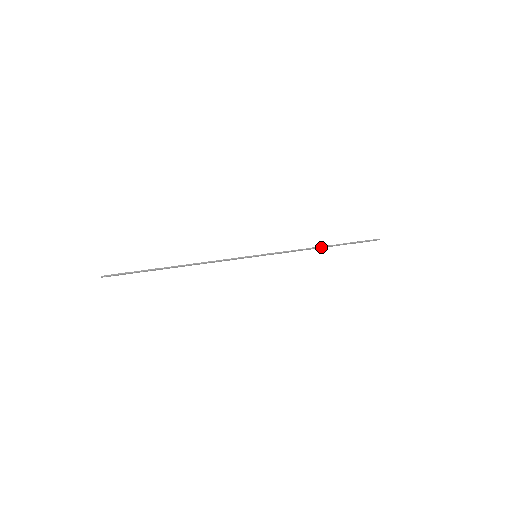
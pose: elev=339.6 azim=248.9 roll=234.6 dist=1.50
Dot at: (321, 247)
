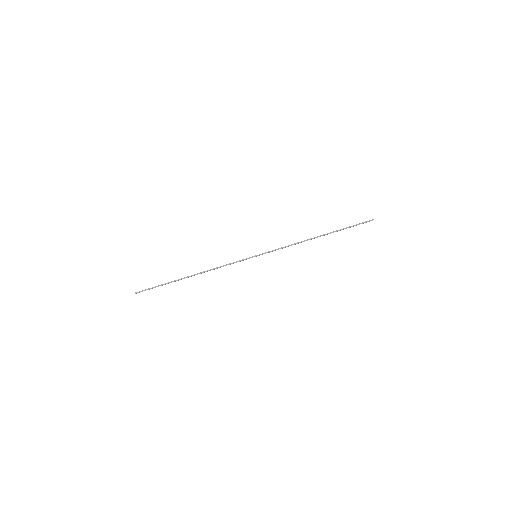
Dot at: occluded
